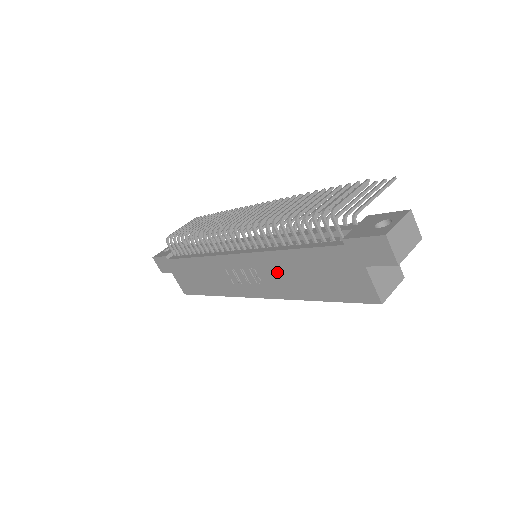
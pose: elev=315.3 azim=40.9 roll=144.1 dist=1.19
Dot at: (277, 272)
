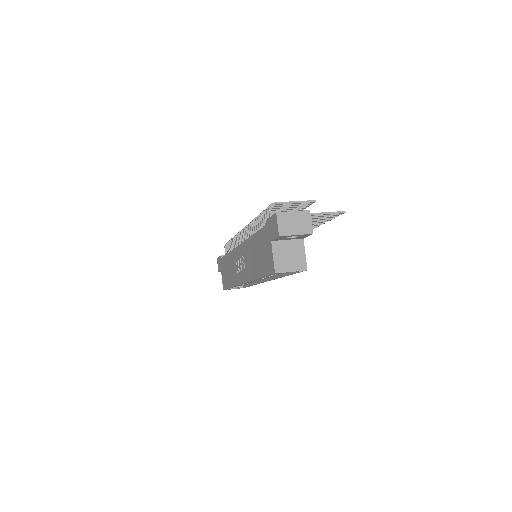
Dot at: (249, 256)
